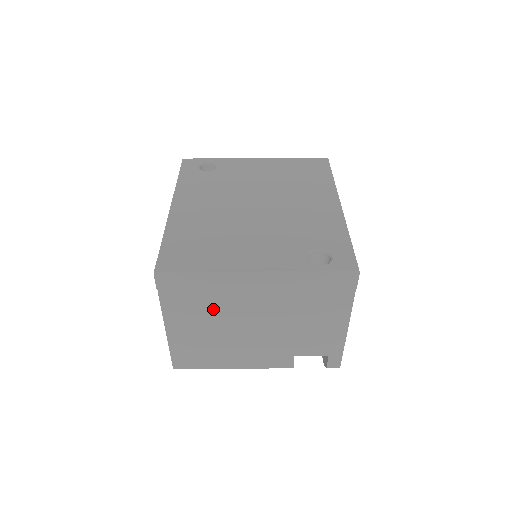
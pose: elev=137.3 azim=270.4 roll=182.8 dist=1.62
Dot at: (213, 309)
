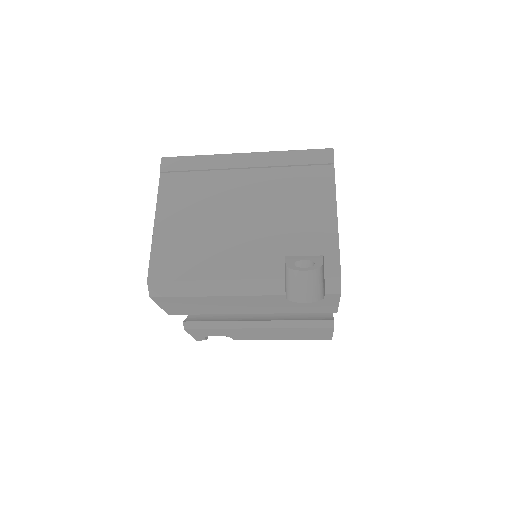
Dot at: (204, 194)
